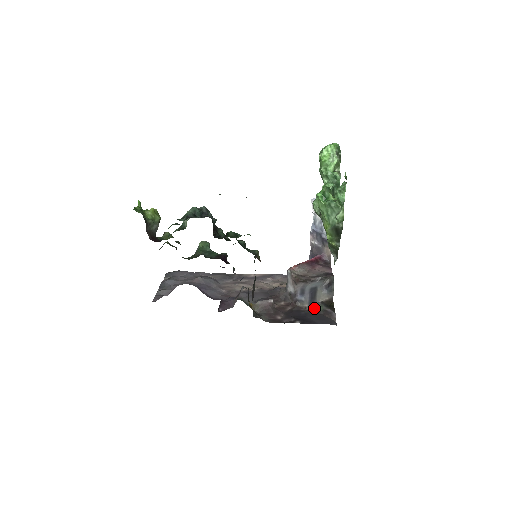
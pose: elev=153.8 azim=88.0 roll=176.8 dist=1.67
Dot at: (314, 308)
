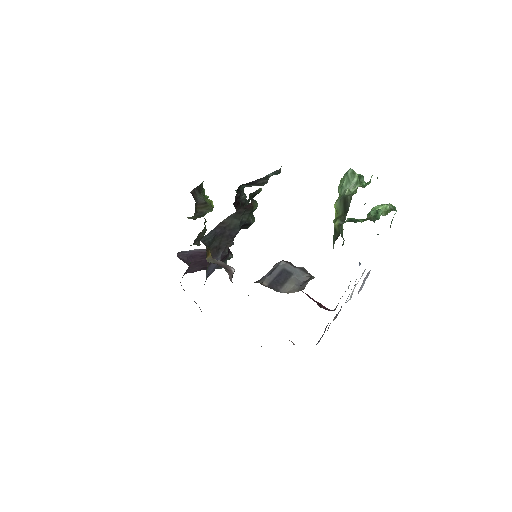
Dot at: (271, 286)
